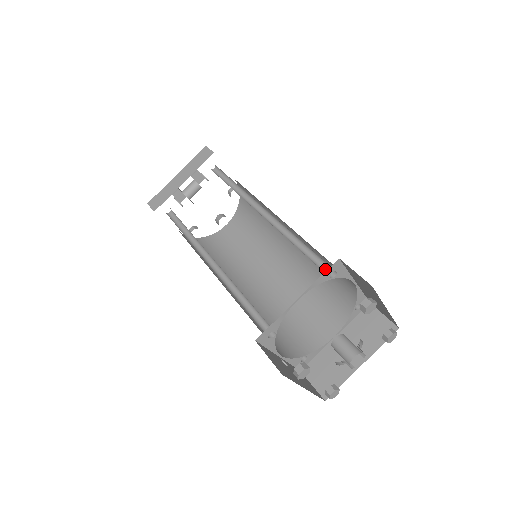
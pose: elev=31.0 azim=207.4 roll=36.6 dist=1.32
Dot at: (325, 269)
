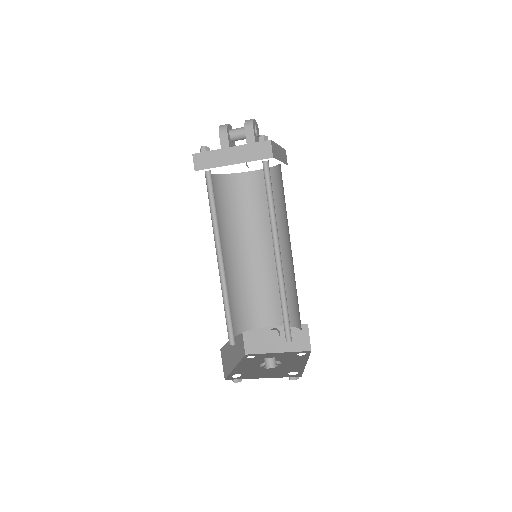
Dot at: (288, 332)
